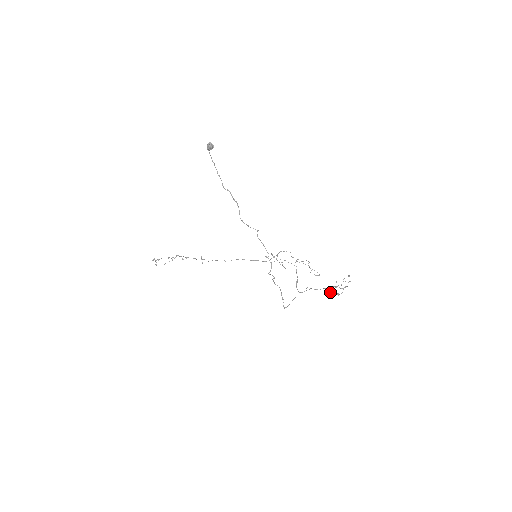
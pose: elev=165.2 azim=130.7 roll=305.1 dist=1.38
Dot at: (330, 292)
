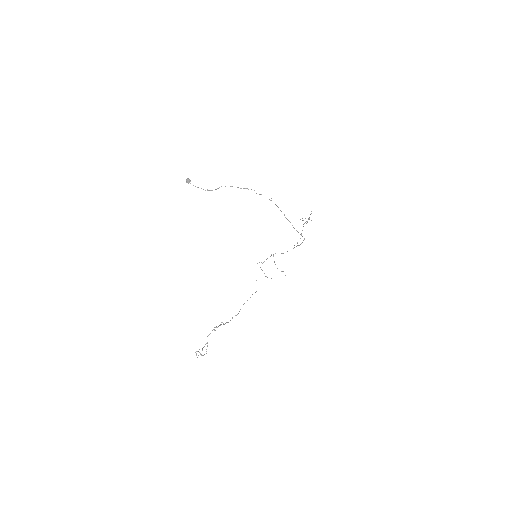
Dot at: occluded
